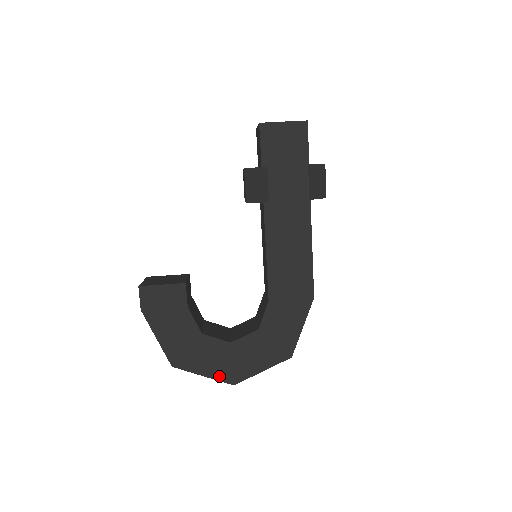
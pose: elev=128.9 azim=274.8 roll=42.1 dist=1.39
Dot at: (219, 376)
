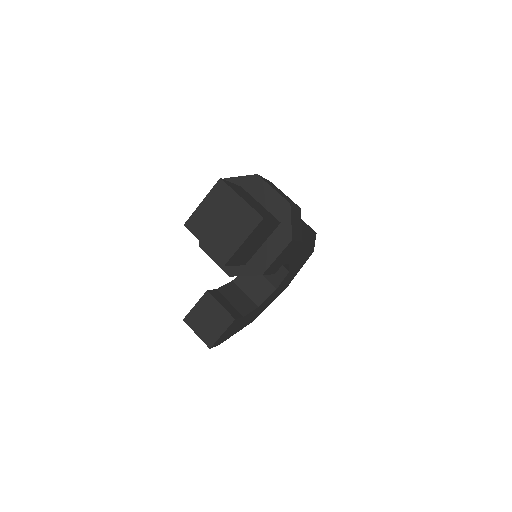
Dot at: occluded
